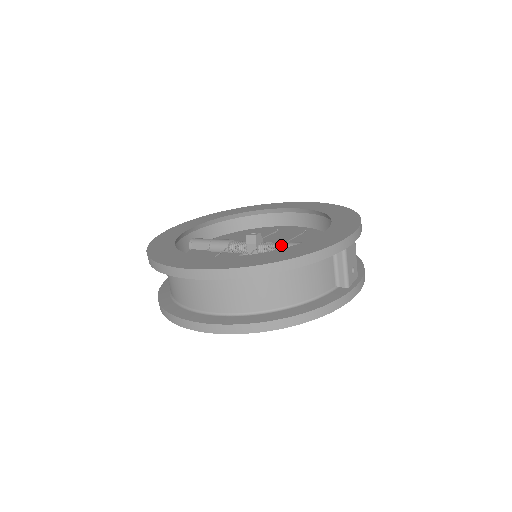
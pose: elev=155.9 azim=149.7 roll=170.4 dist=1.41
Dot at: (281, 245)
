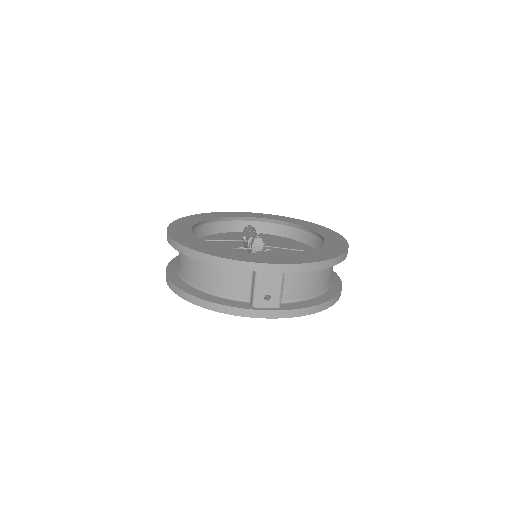
Dot at: (256, 253)
